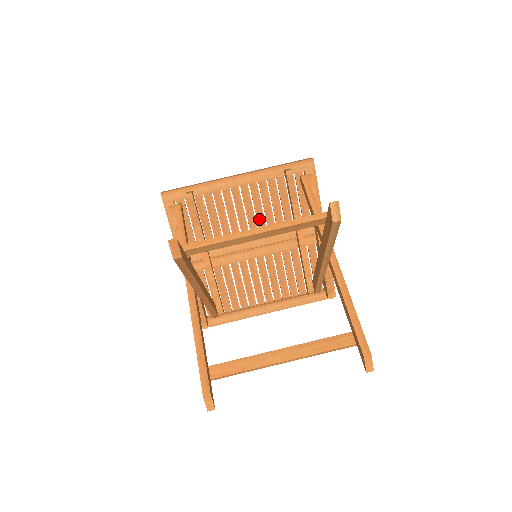
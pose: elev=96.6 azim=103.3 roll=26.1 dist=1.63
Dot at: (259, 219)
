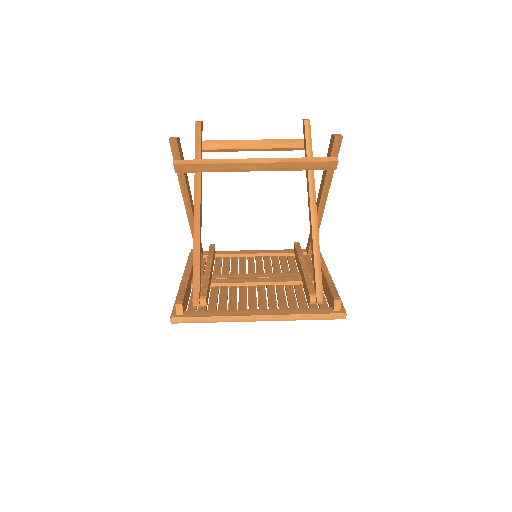
Dot at: (267, 270)
